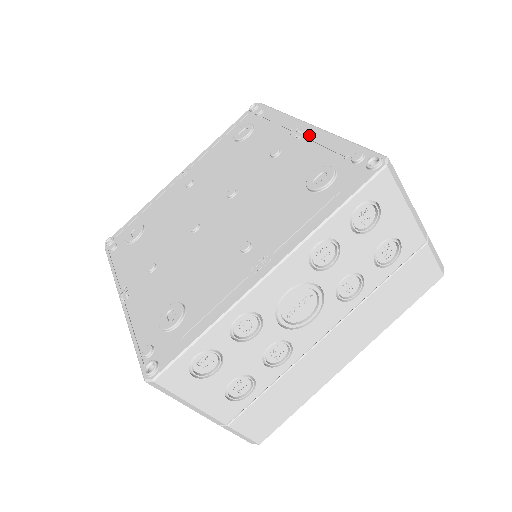
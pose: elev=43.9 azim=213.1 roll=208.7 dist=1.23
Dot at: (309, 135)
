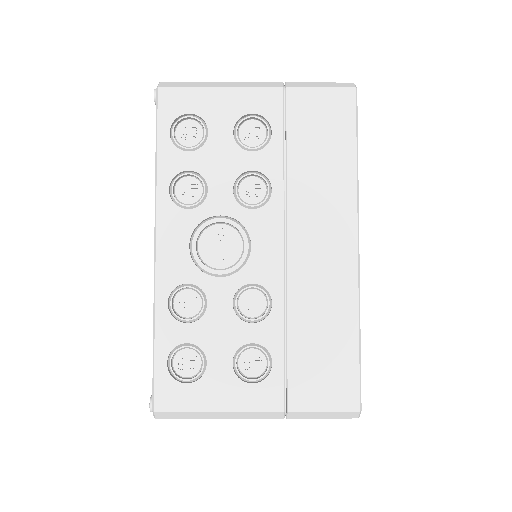
Dot at: occluded
